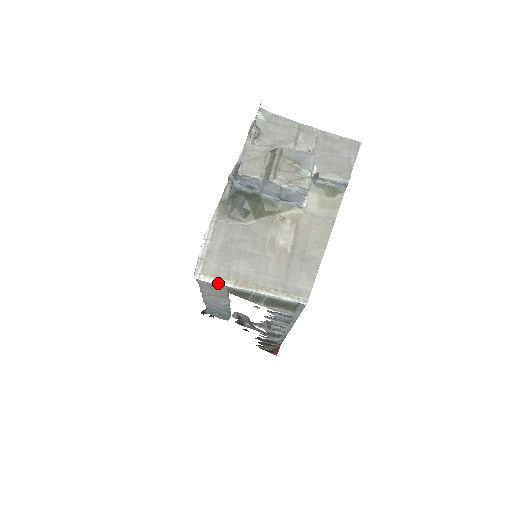
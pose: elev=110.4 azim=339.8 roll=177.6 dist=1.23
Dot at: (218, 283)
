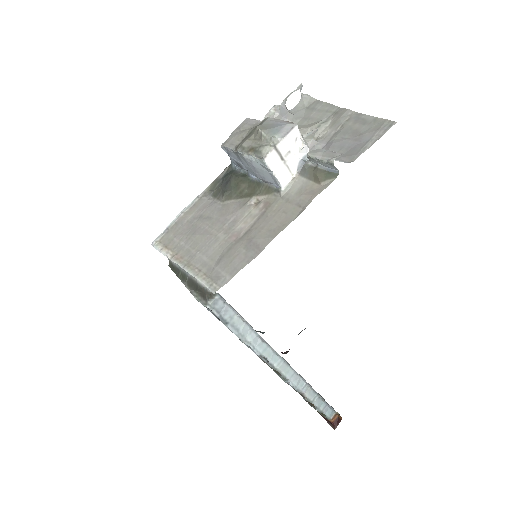
Dot at: (162, 252)
